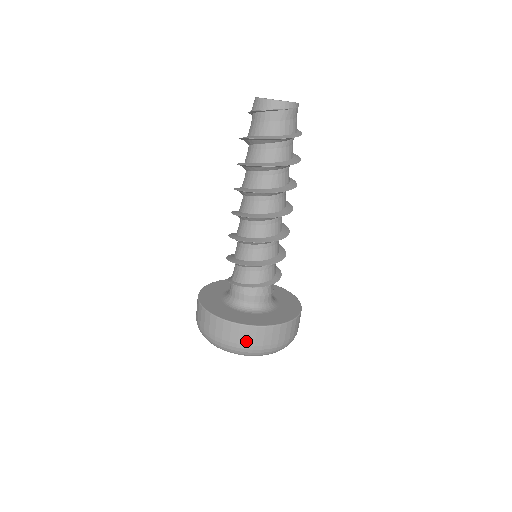
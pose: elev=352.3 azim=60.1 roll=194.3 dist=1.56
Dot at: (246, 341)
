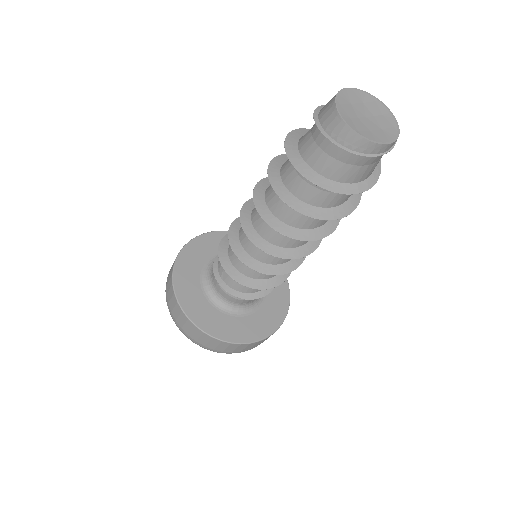
Dot at: (224, 350)
